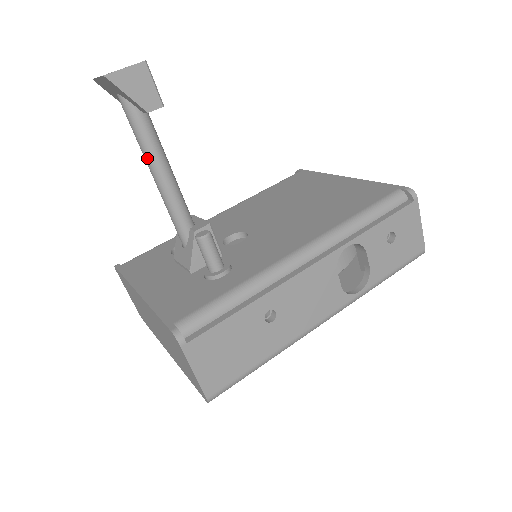
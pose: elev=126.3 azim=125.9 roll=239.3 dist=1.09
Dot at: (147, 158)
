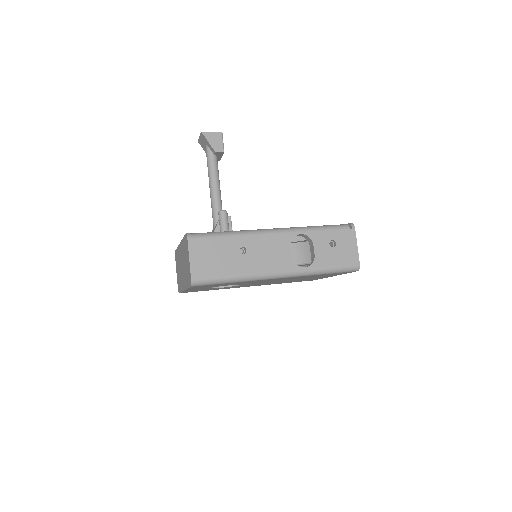
Dot at: (209, 176)
